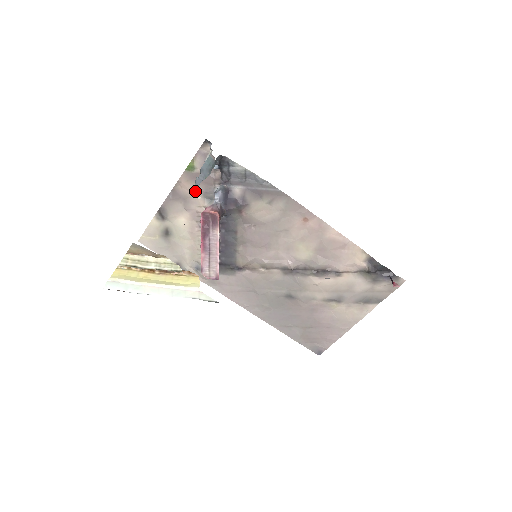
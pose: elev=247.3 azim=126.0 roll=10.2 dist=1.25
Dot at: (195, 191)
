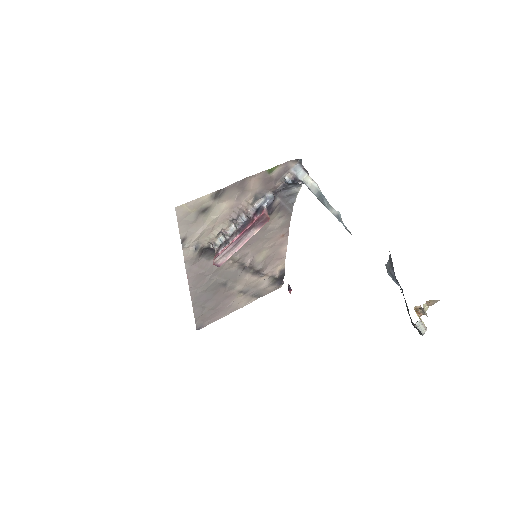
Dot at: (345, 227)
